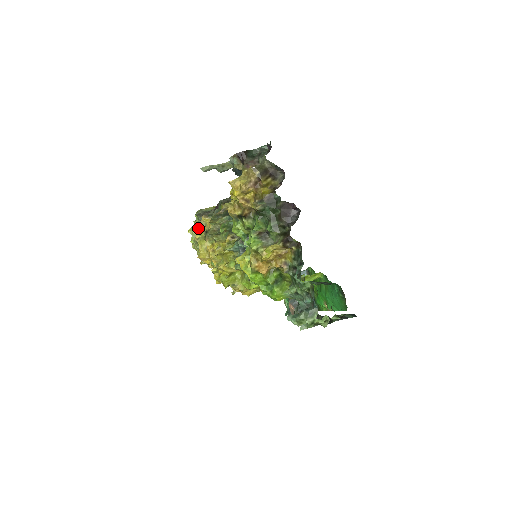
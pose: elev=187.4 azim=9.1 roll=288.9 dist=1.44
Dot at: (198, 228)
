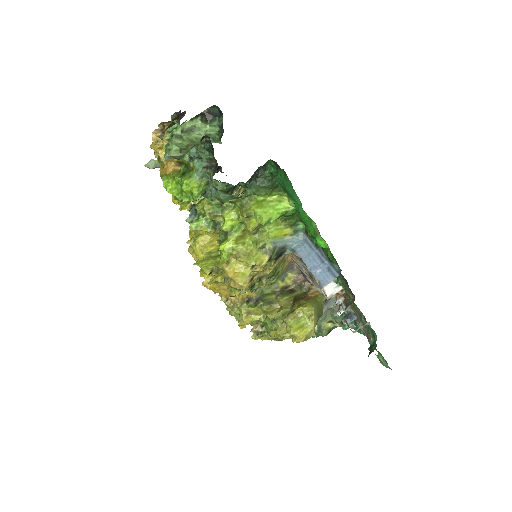
Dot at: occluded
